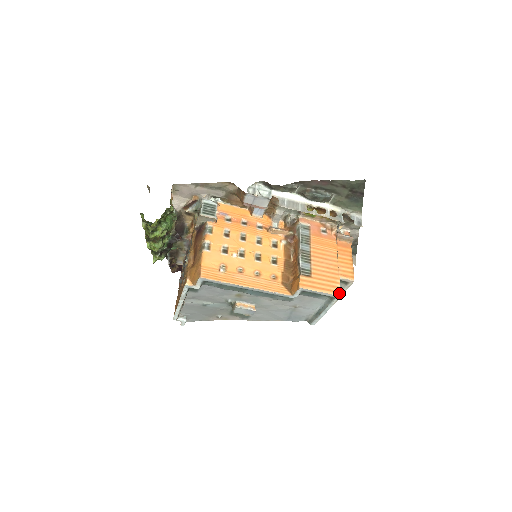
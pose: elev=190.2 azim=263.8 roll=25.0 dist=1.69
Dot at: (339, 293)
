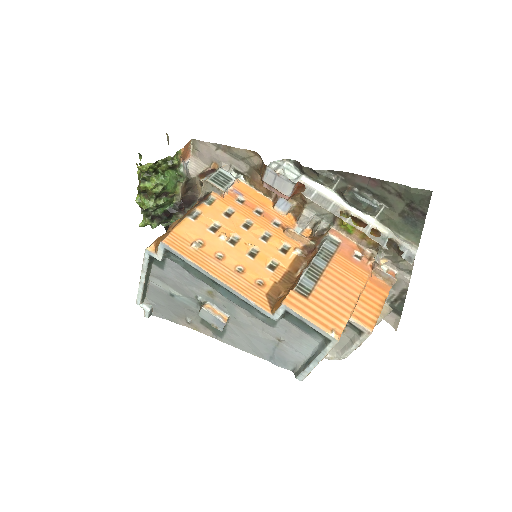
Dot at: (338, 335)
